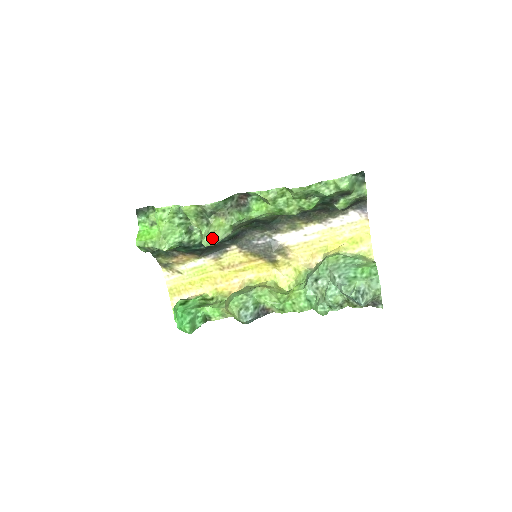
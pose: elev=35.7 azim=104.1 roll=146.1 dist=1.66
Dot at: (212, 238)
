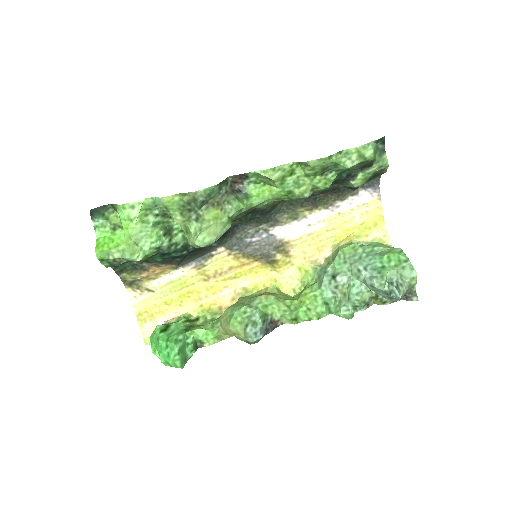
Dot at: (209, 235)
